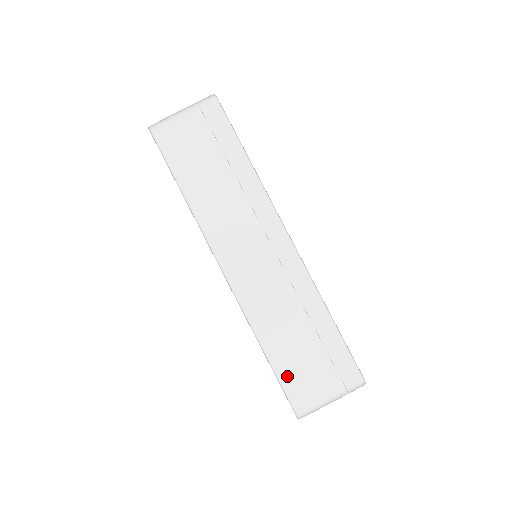
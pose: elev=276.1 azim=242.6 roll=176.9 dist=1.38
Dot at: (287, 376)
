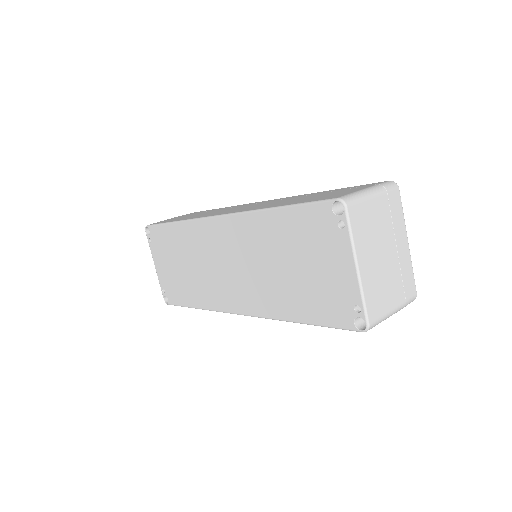
Dot at: occluded
